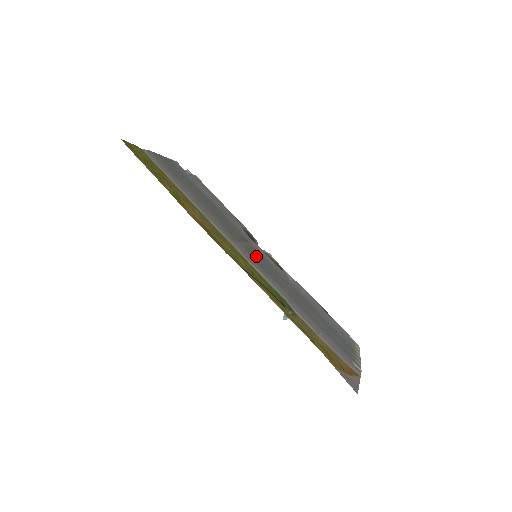
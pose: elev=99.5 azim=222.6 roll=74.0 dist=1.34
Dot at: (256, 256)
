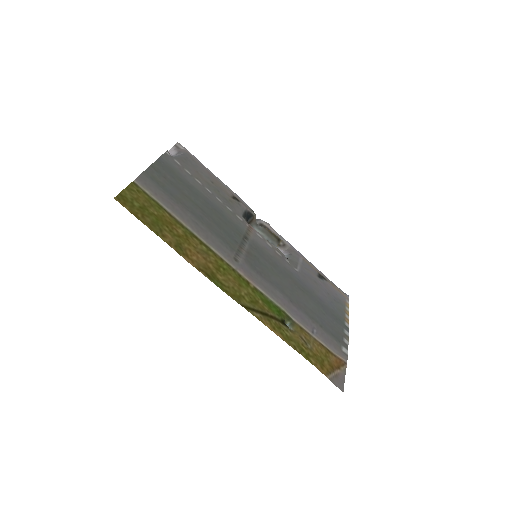
Dot at: (256, 259)
